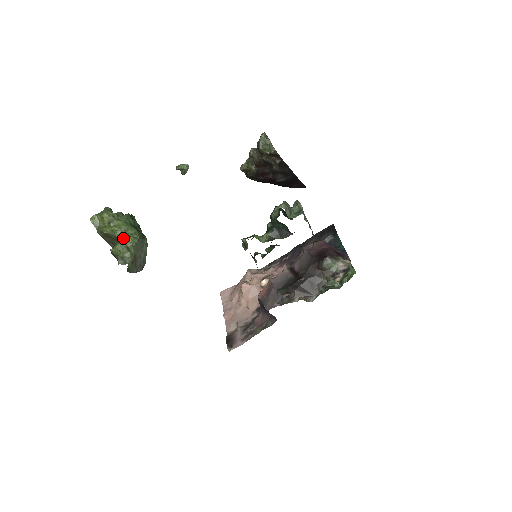
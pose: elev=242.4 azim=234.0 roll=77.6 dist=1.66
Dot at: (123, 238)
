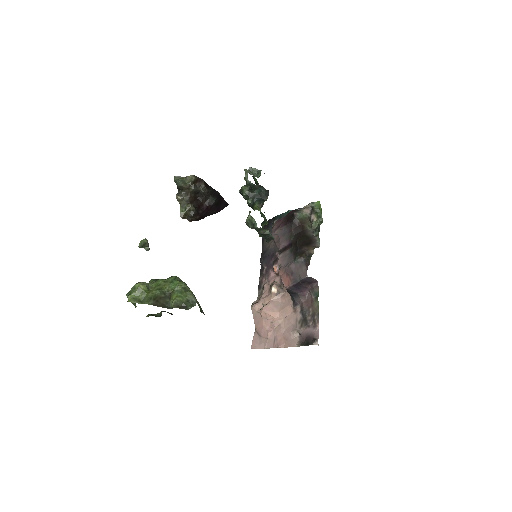
Dot at: (172, 286)
